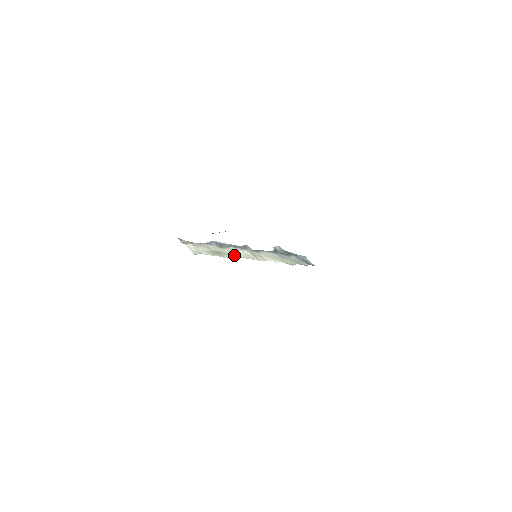
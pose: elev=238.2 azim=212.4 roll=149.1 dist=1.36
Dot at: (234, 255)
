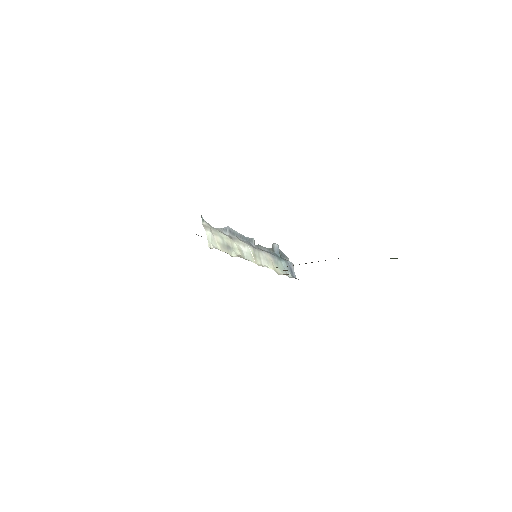
Dot at: (240, 254)
